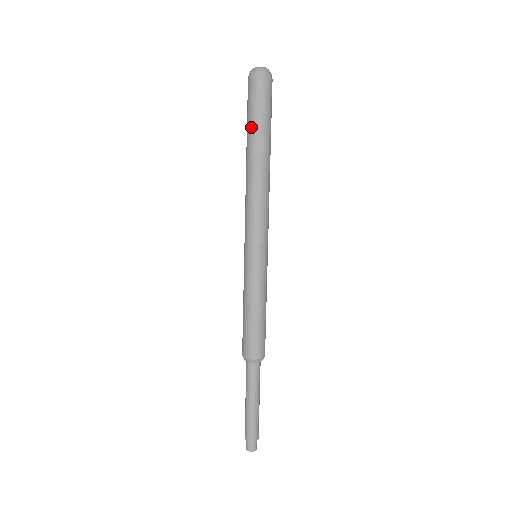
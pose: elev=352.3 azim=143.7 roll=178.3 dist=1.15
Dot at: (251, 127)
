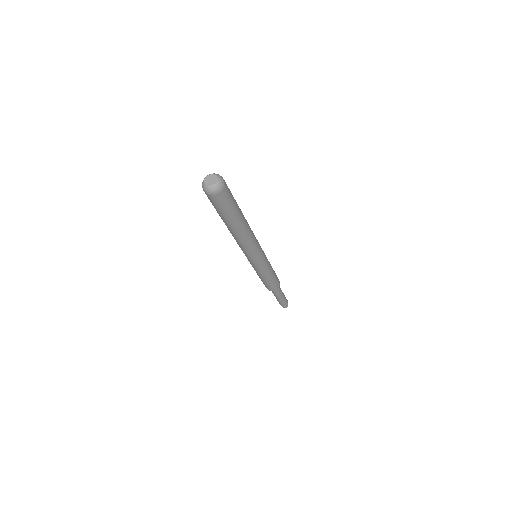
Dot at: (227, 218)
